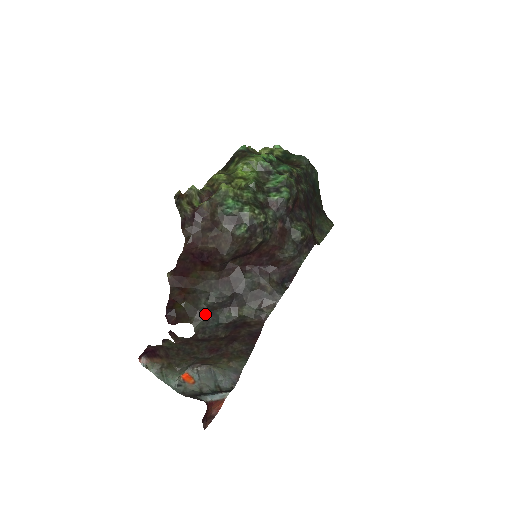
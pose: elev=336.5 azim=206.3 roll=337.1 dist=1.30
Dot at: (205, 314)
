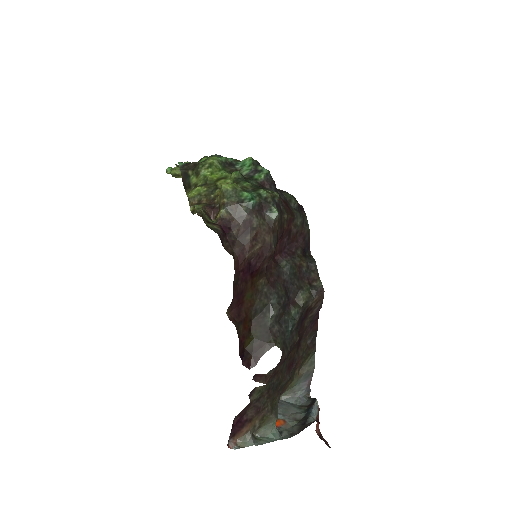
Dot at: (277, 327)
